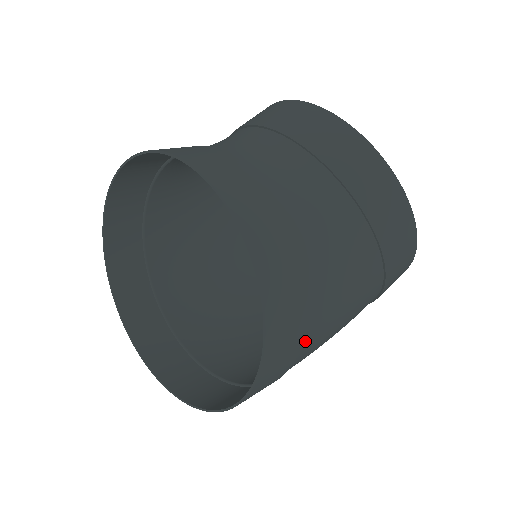
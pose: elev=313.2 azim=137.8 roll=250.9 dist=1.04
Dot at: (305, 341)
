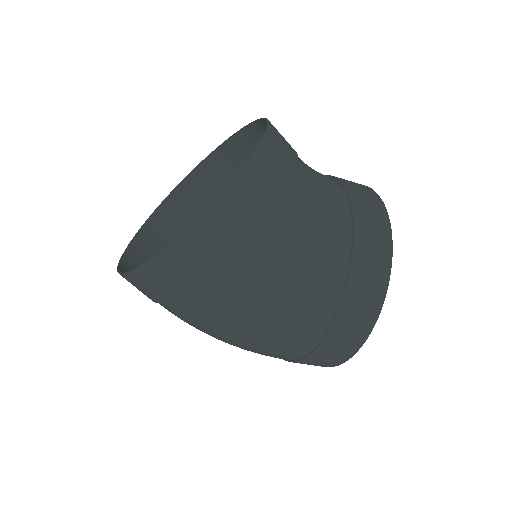
Dot at: (253, 246)
